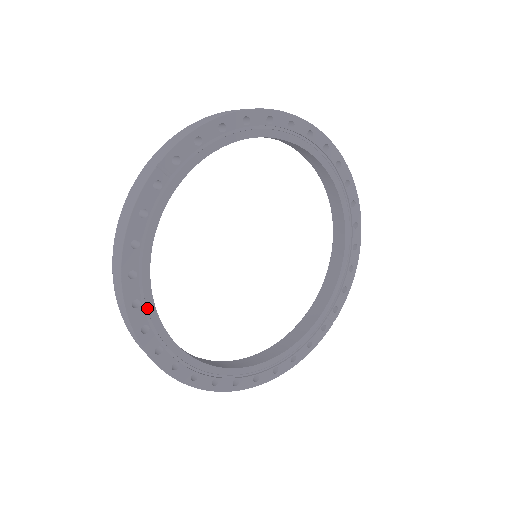
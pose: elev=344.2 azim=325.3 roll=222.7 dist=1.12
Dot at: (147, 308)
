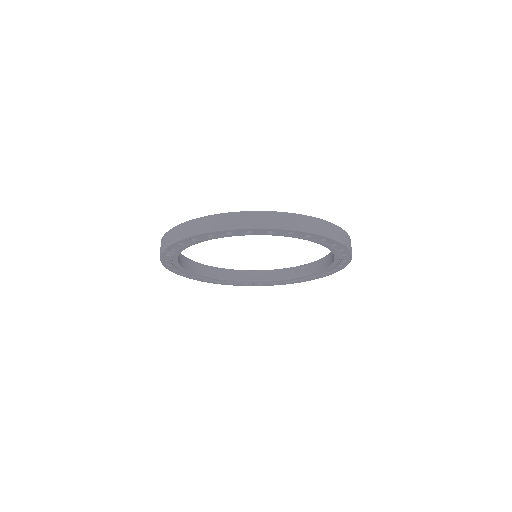
Dot at: (190, 274)
